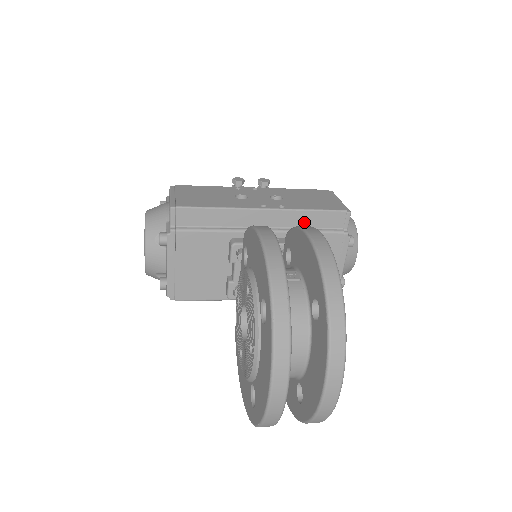
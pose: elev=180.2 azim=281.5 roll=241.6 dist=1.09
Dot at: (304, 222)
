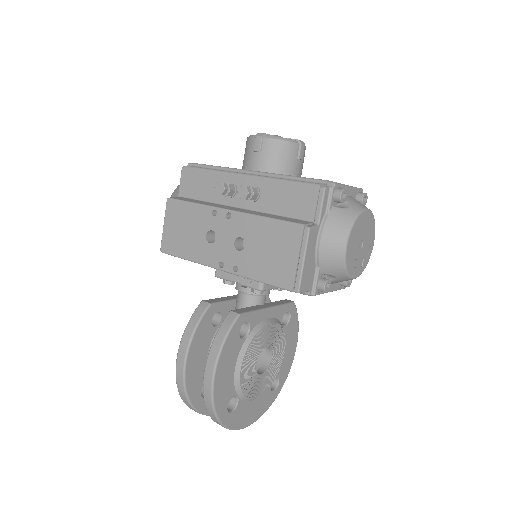
Dot at: occluded
